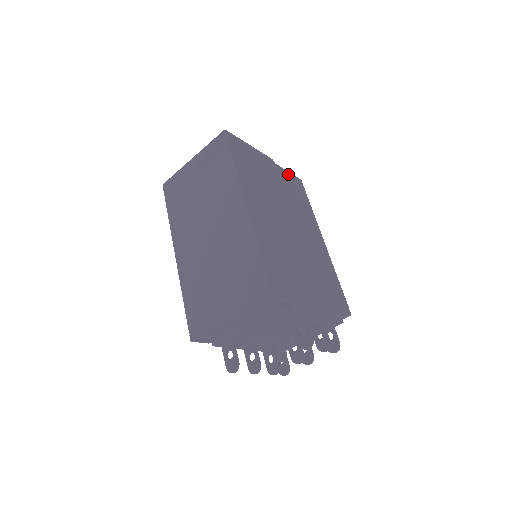
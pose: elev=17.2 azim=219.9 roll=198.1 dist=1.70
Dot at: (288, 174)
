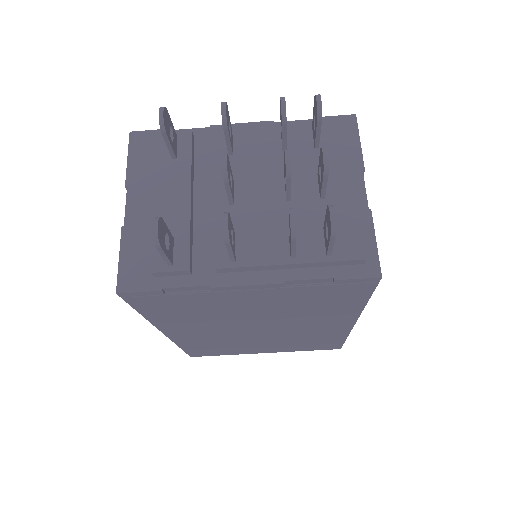
Dot at: occluded
